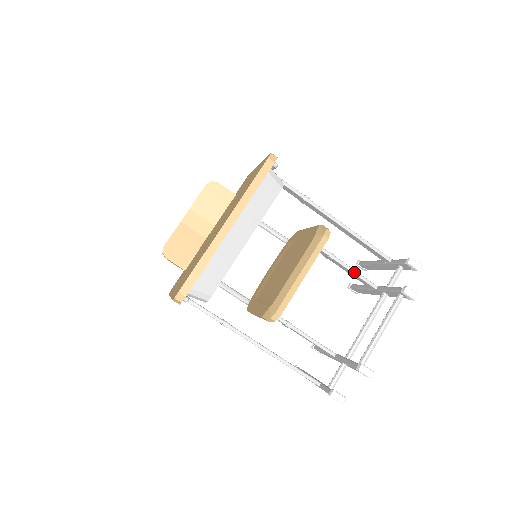
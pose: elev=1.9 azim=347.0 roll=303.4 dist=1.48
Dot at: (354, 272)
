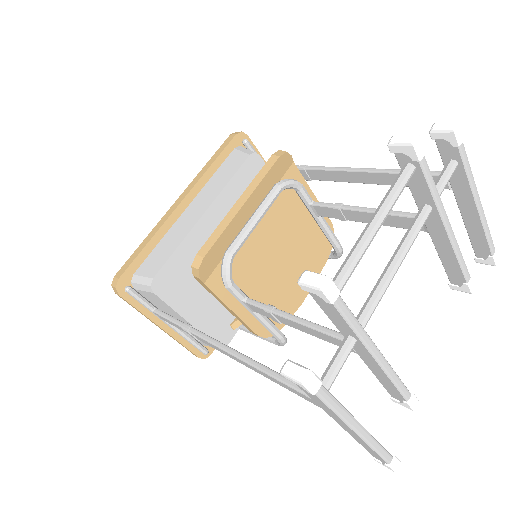
Dot at: occluded
